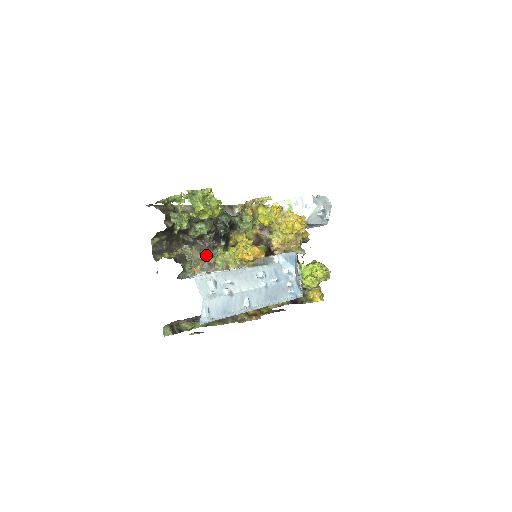
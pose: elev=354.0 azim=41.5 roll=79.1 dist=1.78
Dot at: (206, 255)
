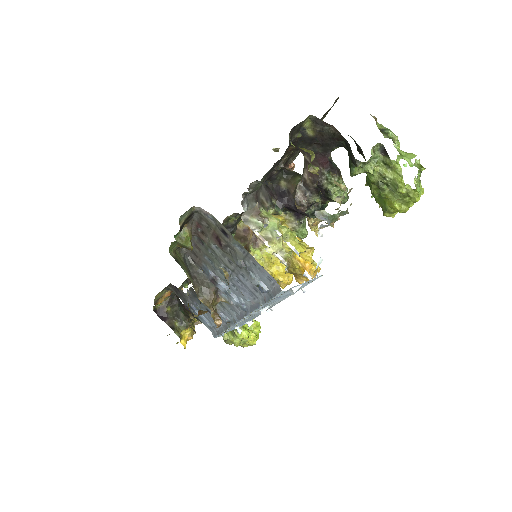
Dot at: (260, 196)
